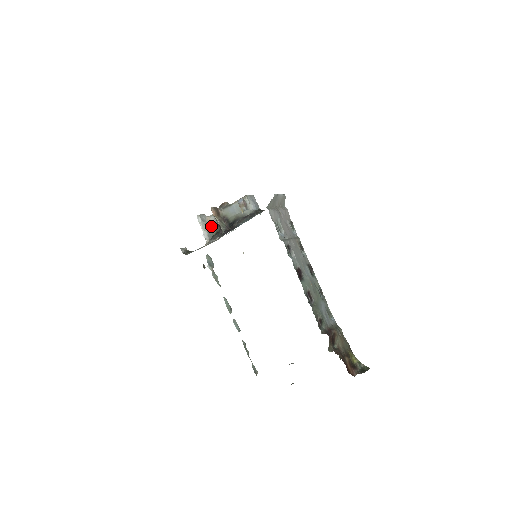
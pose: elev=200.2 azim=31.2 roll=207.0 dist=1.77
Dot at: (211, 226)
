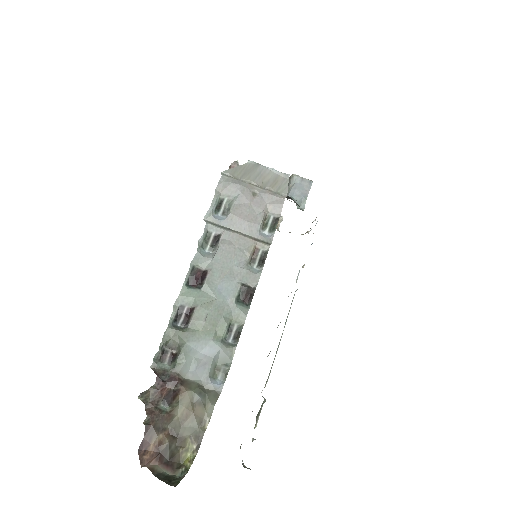
Dot at: occluded
